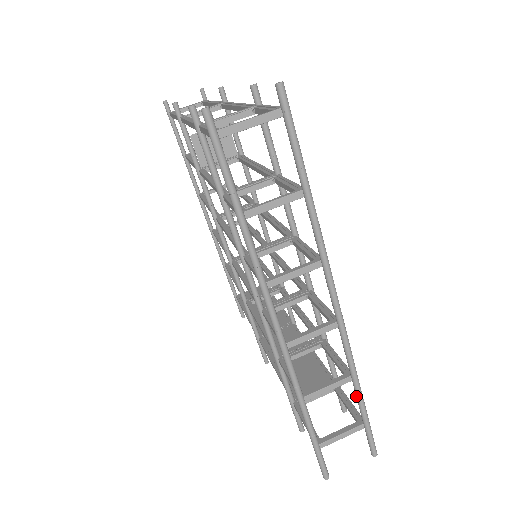
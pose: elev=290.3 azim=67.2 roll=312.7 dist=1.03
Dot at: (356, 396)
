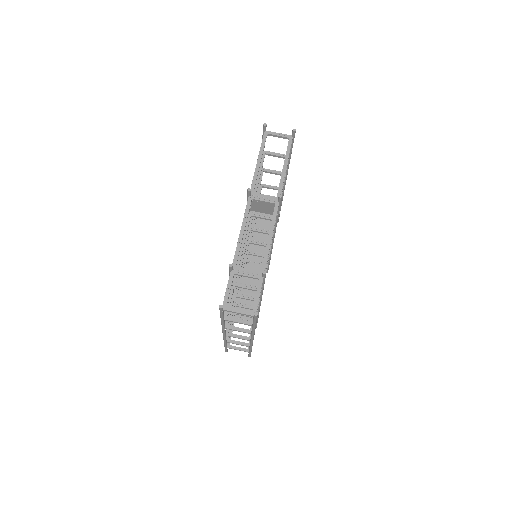
Dot at: (249, 349)
